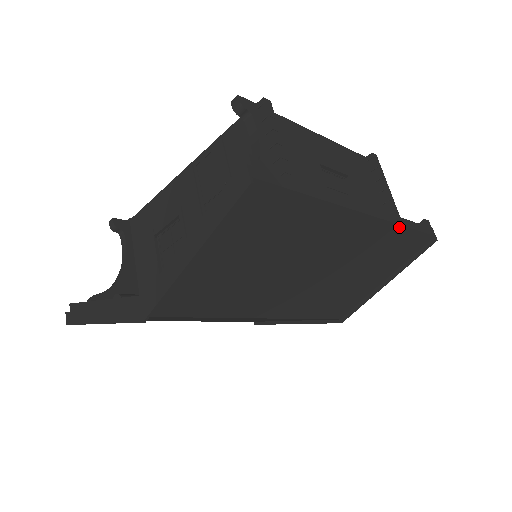
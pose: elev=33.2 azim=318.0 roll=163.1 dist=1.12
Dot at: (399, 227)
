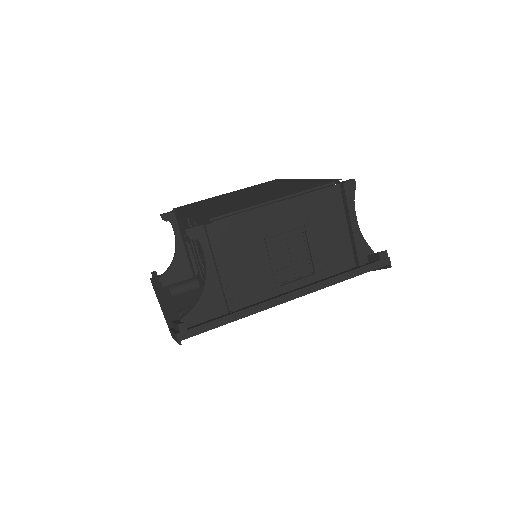
Dot at: occluded
